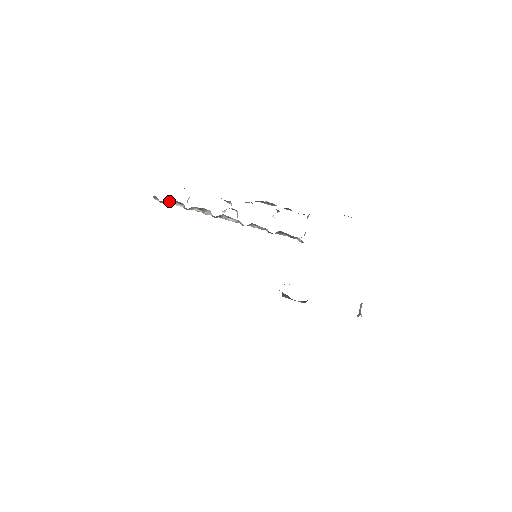
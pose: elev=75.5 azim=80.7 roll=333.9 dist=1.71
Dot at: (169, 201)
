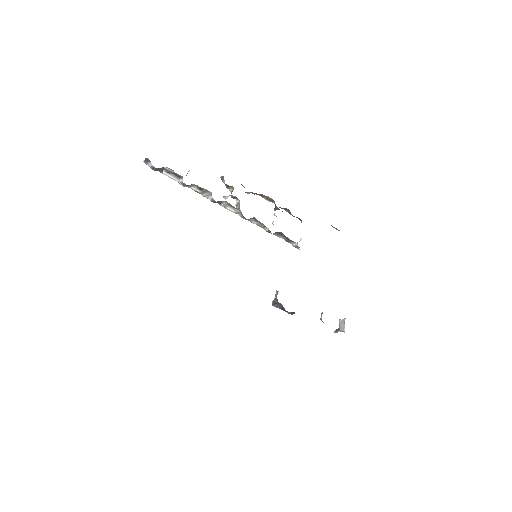
Dot at: (164, 170)
